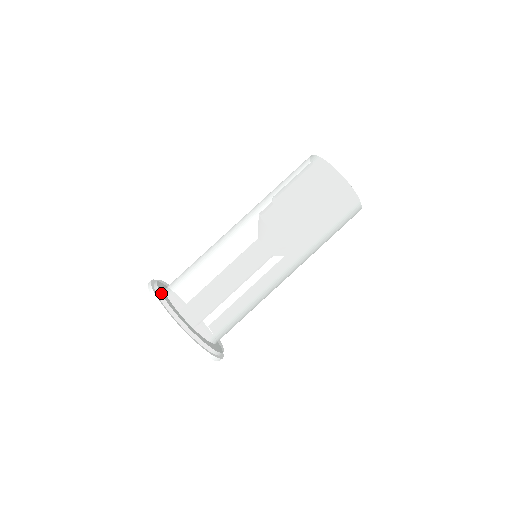
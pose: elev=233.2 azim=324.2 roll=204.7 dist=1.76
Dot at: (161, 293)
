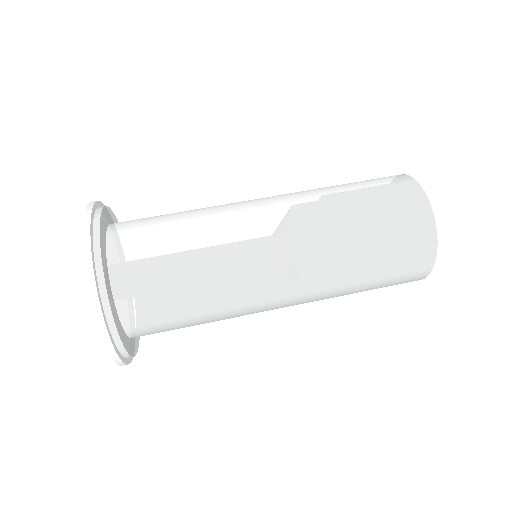
Dot at: (104, 208)
